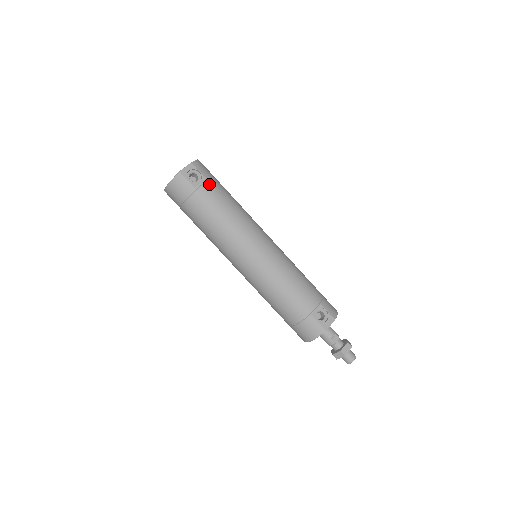
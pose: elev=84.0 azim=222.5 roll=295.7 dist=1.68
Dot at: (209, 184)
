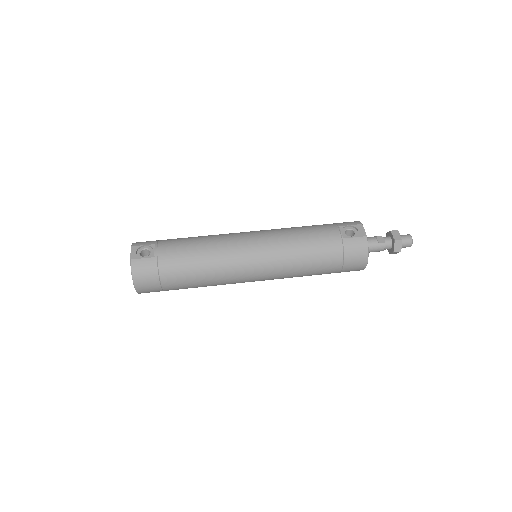
Dot at: (161, 244)
